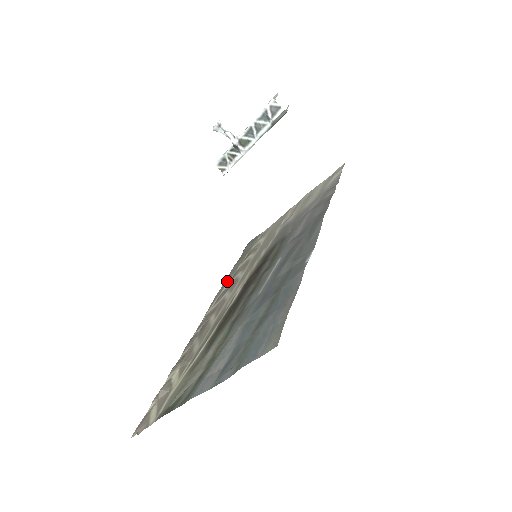
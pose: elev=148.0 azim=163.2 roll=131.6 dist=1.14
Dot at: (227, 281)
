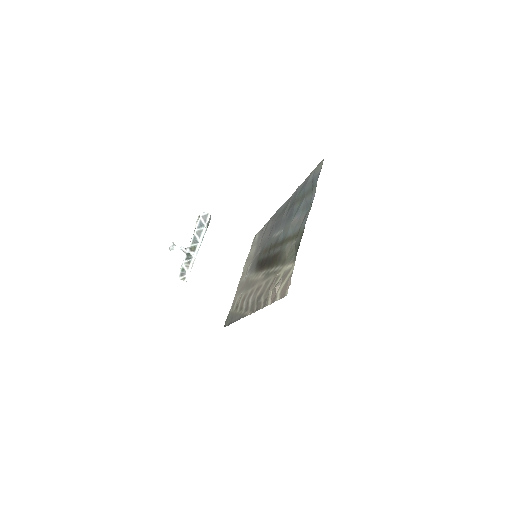
Dot at: (239, 315)
